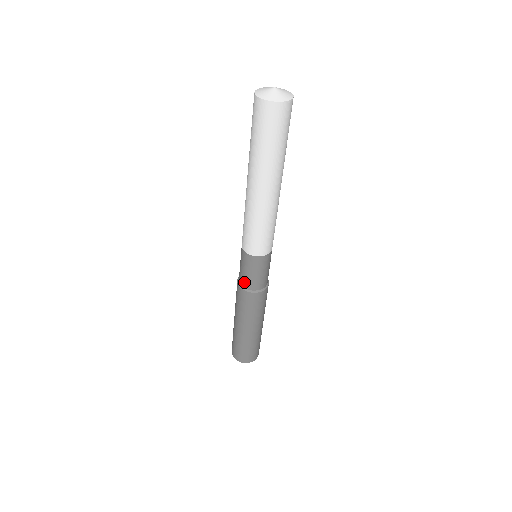
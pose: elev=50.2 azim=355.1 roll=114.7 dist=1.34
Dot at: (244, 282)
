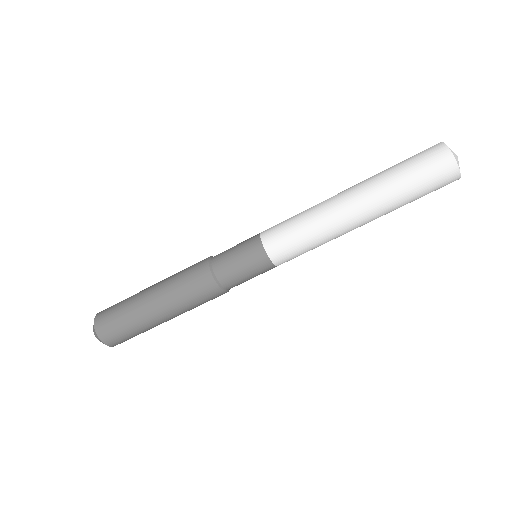
Dot at: (222, 268)
